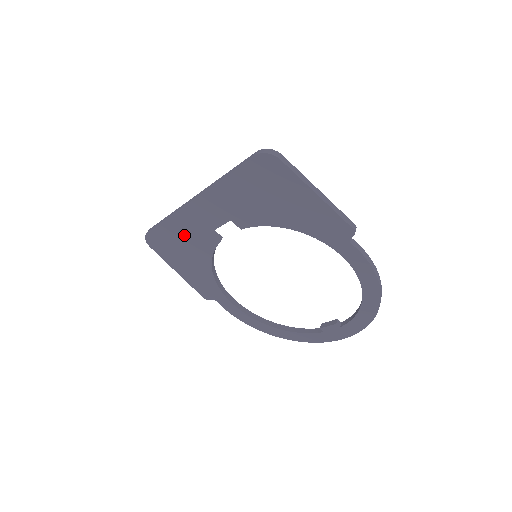
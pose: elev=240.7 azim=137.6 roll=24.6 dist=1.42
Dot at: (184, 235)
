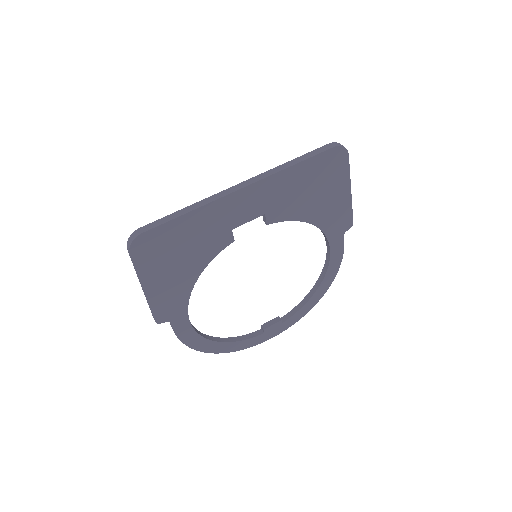
Dot at: (196, 234)
